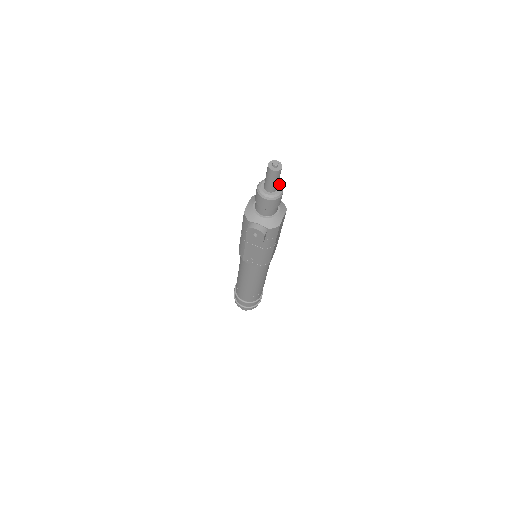
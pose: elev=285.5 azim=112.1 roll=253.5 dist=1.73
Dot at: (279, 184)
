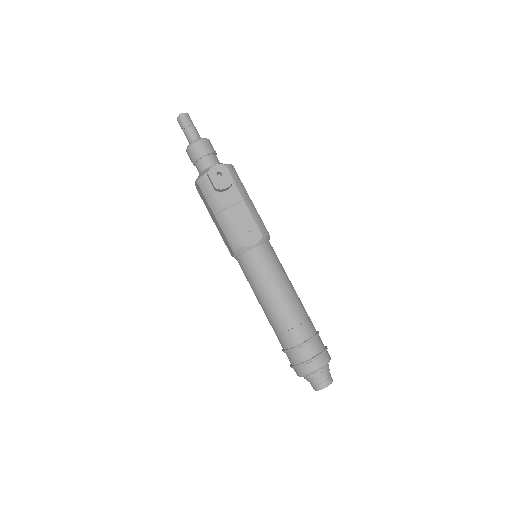
Dot at: occluded
